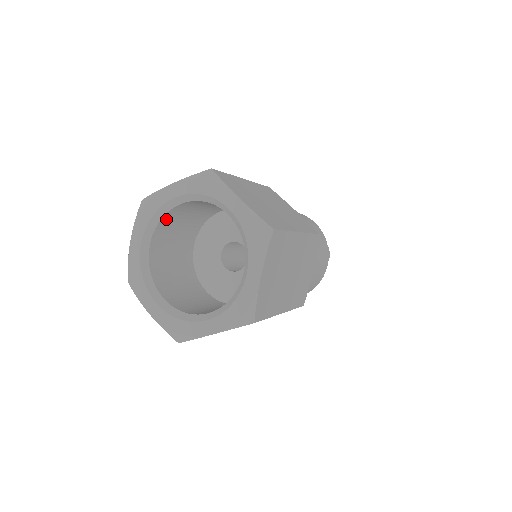
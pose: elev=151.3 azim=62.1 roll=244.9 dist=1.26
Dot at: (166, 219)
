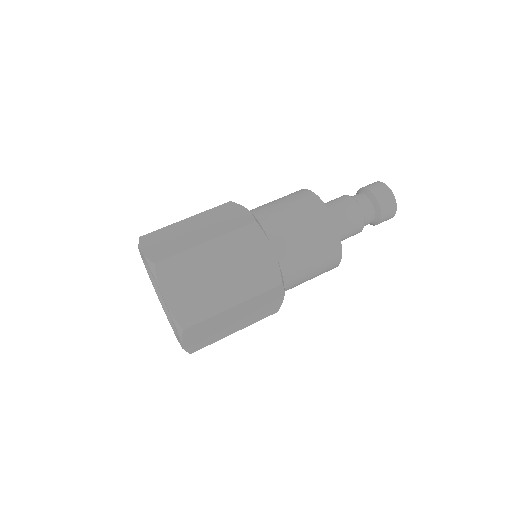
Dot at: occluded
